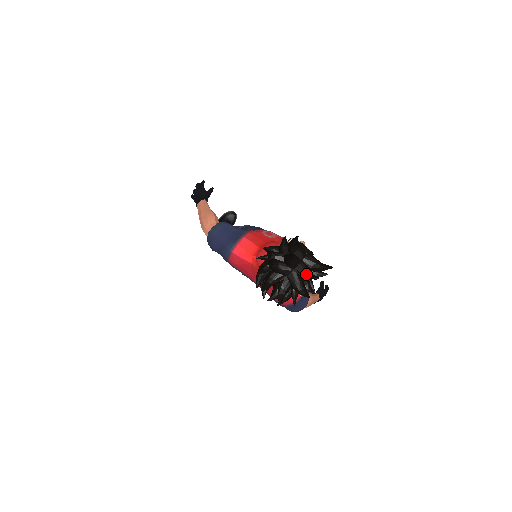
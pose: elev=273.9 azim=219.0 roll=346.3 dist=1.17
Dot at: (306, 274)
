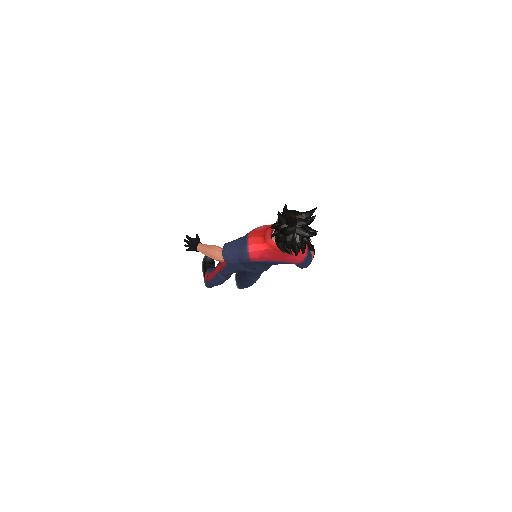
Dot at: (305, 223)
